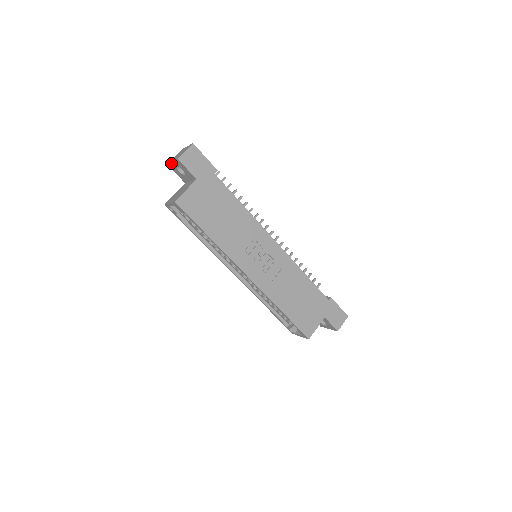
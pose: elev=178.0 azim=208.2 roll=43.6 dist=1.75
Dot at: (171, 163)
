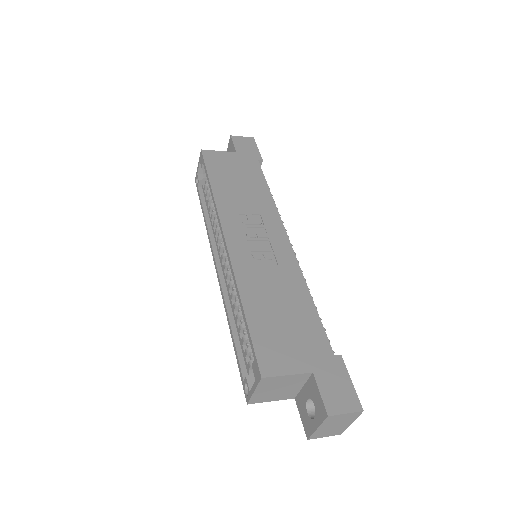
Dot at: occluded
